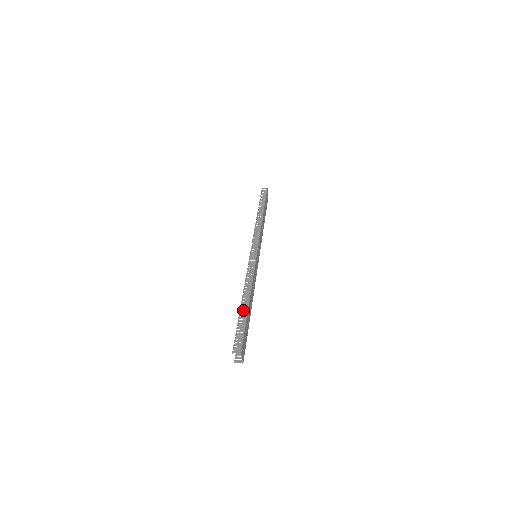
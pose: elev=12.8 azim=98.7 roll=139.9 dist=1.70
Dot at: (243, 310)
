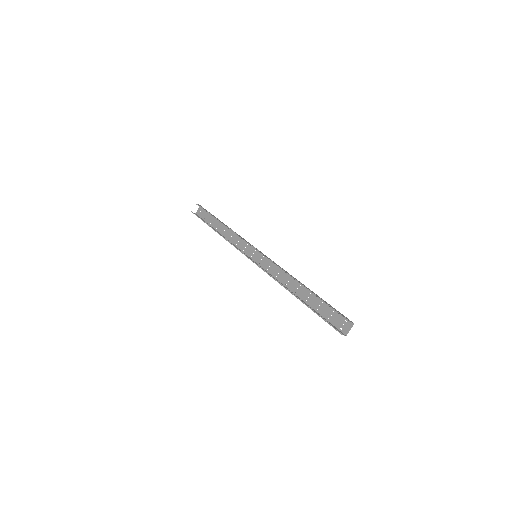
Dot at: (294, 295)
